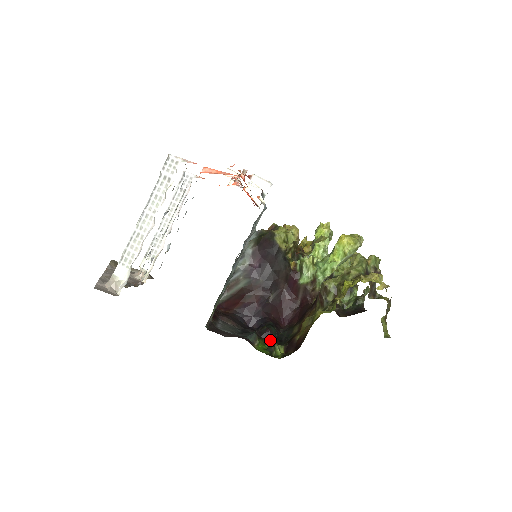
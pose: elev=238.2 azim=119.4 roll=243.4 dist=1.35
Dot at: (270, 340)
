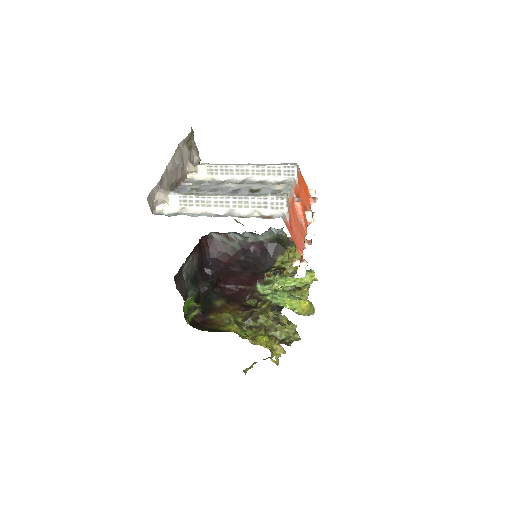
Dot at: (200, 294)
